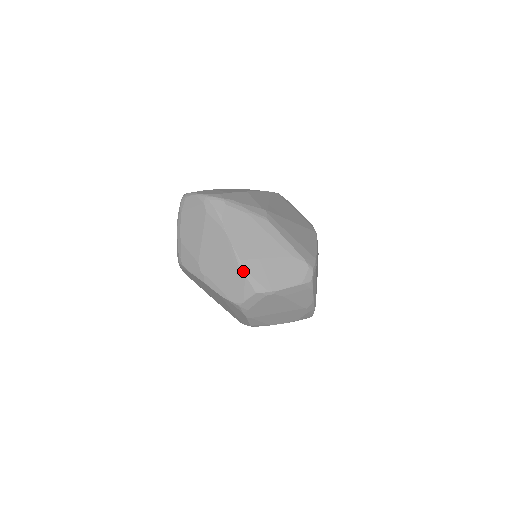
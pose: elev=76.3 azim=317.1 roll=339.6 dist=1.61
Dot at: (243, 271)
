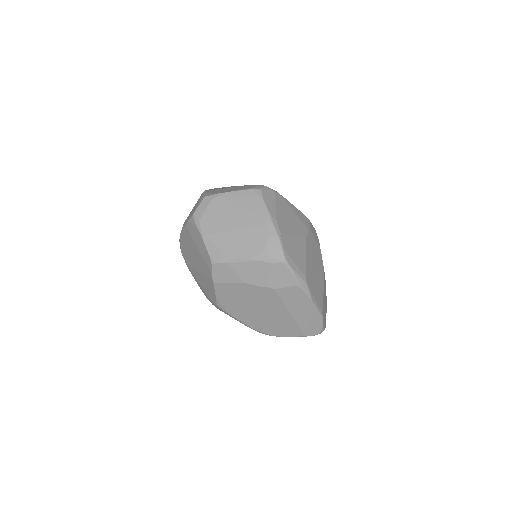
Dot at: (203, 193)
